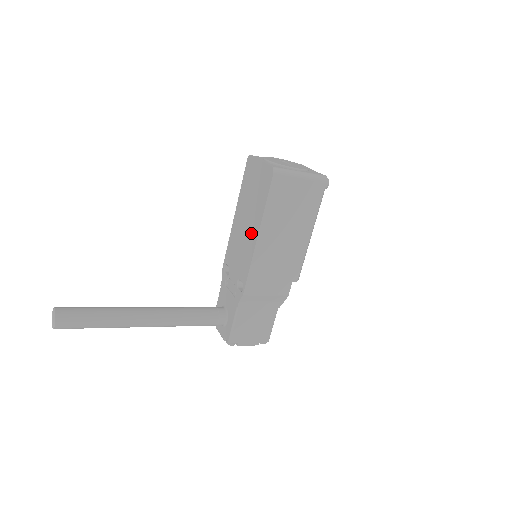
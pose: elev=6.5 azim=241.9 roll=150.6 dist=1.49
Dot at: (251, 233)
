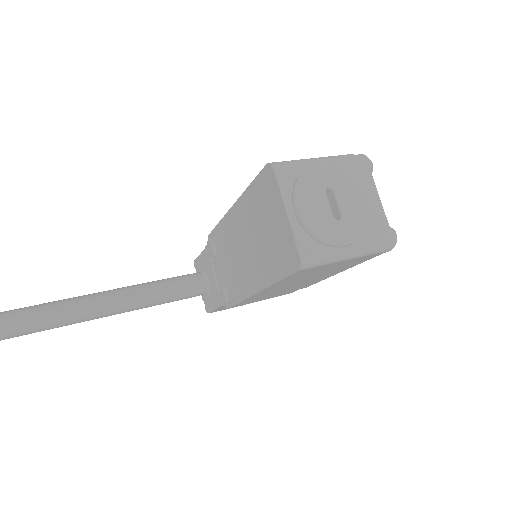
Dot at: (249, 274)
